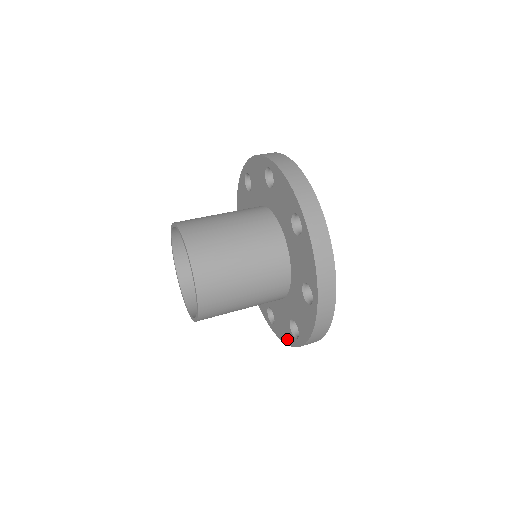
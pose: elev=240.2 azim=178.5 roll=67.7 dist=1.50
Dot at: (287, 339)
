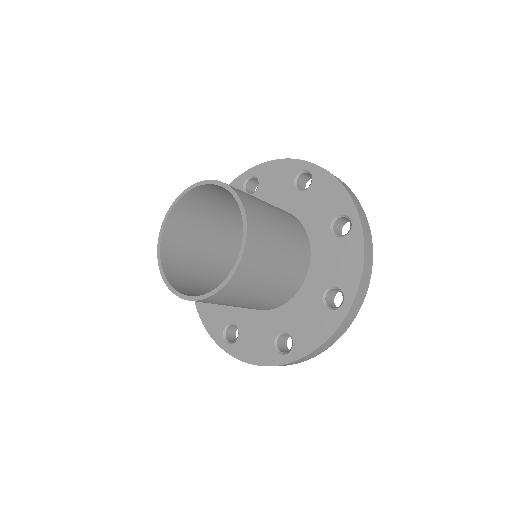
Dot at: (260, 358)
